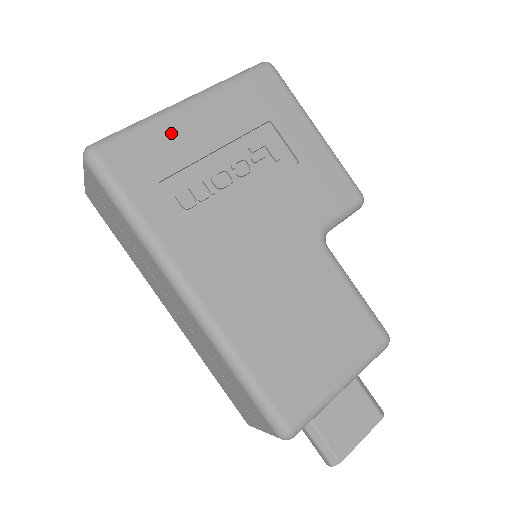
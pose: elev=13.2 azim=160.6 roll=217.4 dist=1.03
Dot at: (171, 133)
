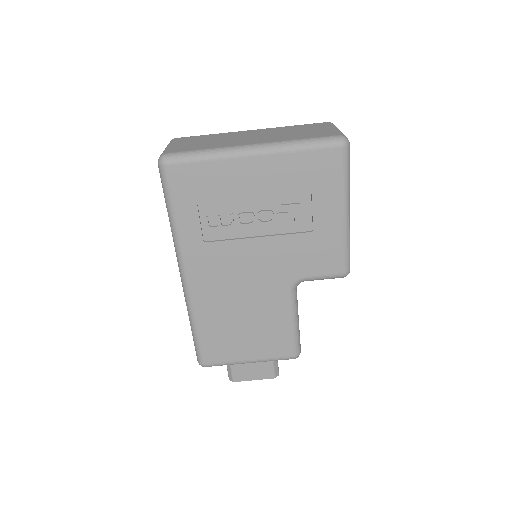
Dot at: (226, 172)
